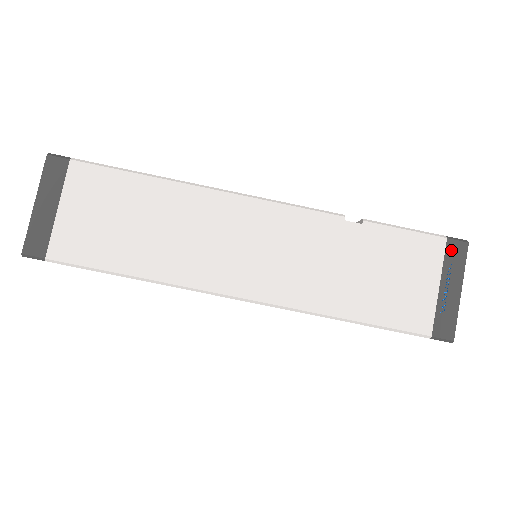
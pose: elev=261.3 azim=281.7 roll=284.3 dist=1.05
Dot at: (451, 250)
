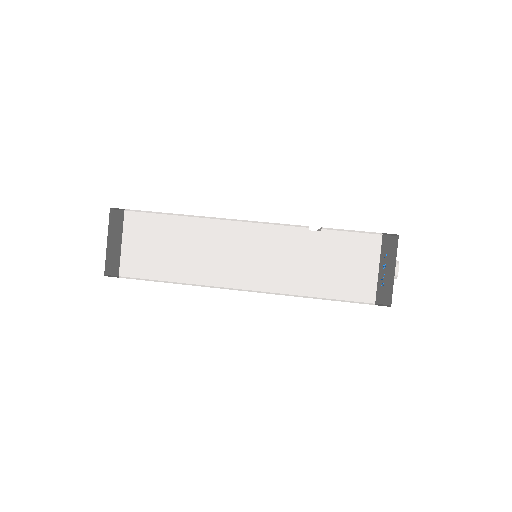
Dot at: (386, 243)
